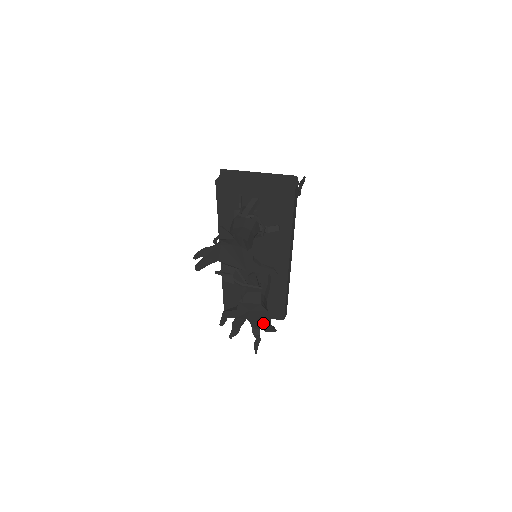
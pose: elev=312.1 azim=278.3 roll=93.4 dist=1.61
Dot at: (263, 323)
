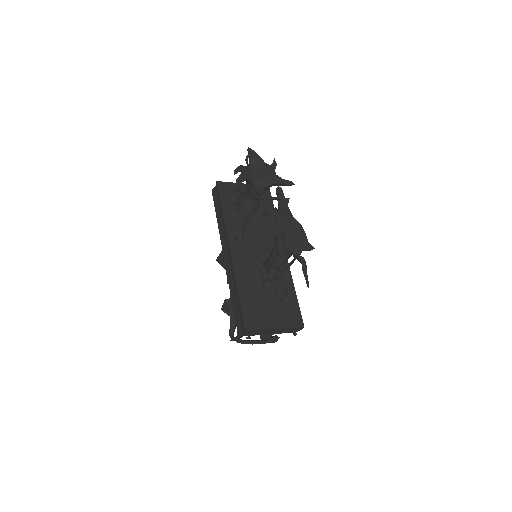
Dot at: (301, 243)
